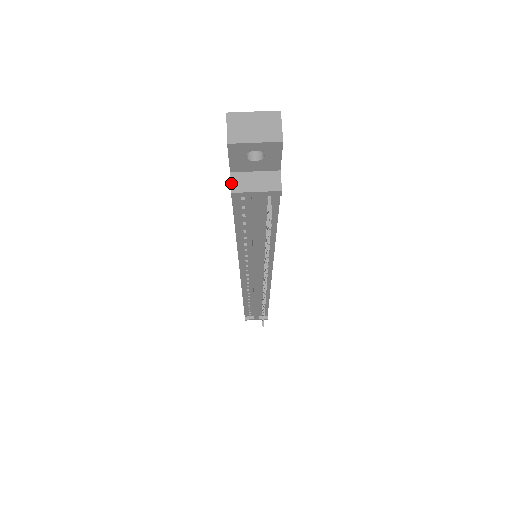
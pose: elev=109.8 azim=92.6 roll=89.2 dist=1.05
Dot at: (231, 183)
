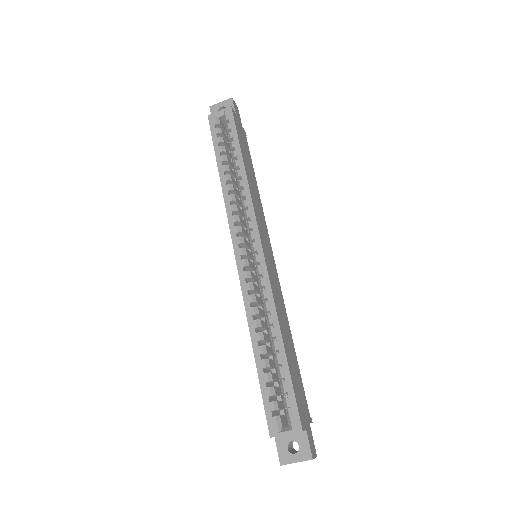
Dot at: occluded
